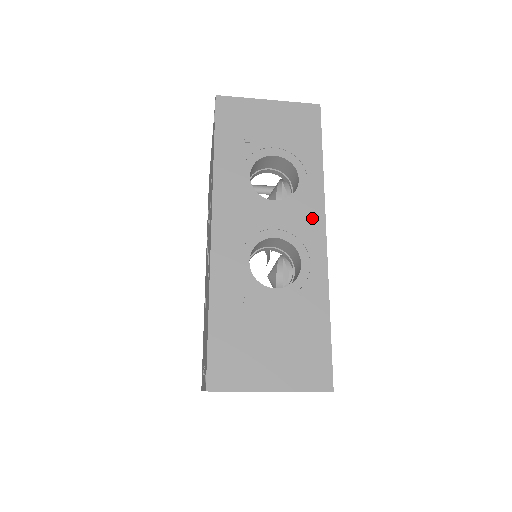
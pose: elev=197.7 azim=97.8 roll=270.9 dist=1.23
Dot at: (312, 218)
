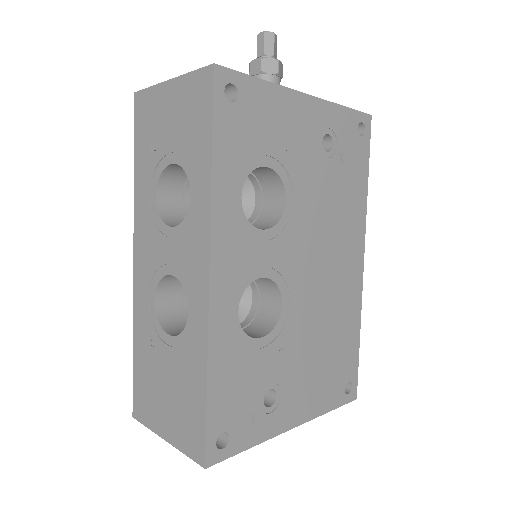
Dot at: (198, 251)
